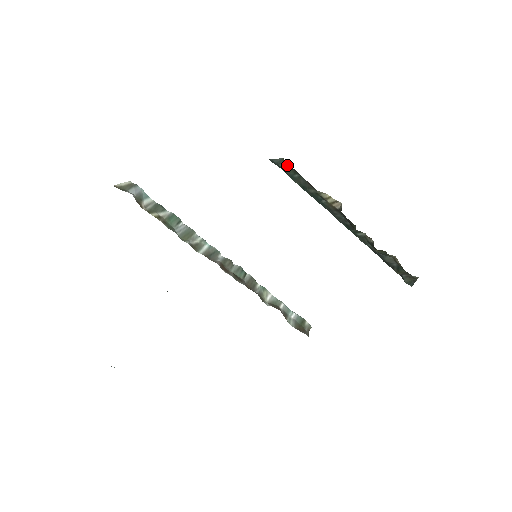
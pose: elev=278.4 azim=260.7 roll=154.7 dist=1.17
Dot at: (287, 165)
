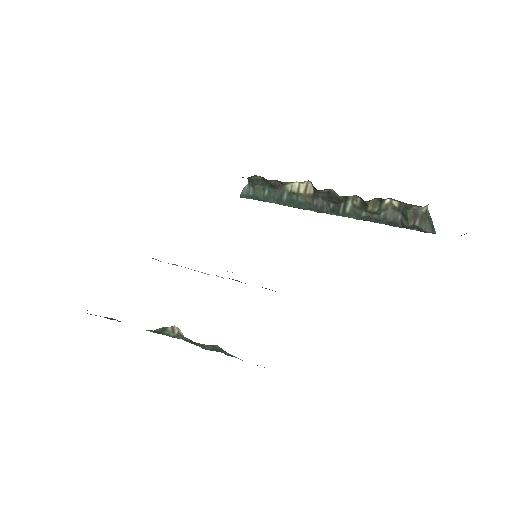
Dot at: (252, 181)
